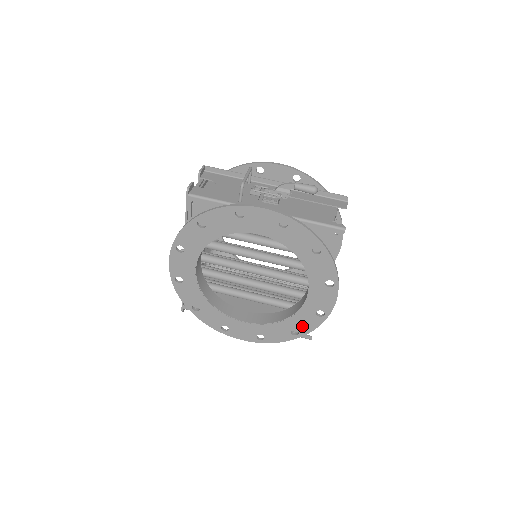
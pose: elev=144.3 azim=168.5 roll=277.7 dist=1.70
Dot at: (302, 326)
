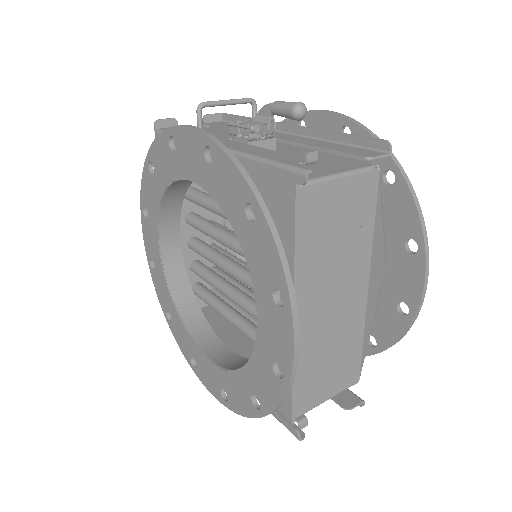
Dot at: (262, 391)
